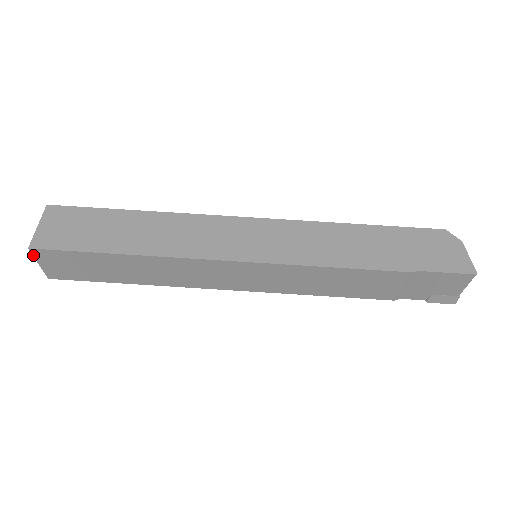
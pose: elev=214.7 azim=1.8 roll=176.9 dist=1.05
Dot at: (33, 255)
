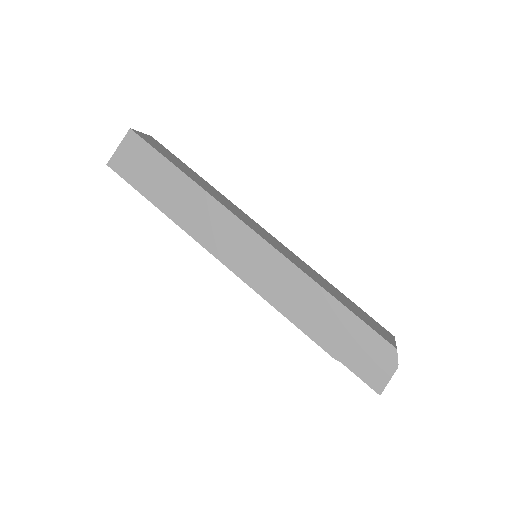
Dot at: occluded
